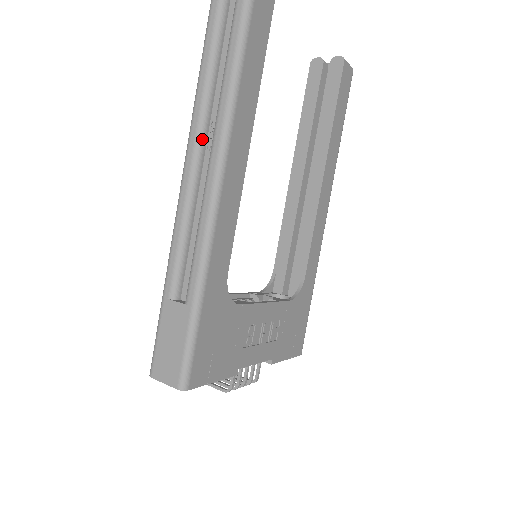
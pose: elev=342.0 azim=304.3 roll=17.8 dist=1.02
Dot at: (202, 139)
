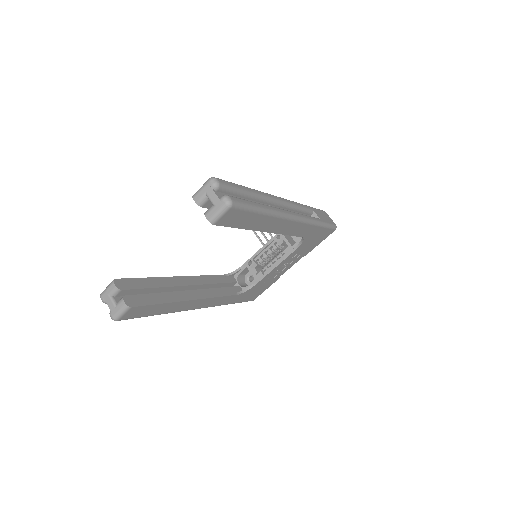
Dot at: occluded
